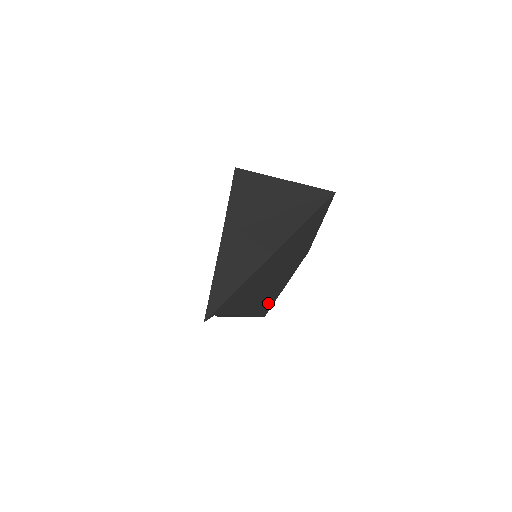
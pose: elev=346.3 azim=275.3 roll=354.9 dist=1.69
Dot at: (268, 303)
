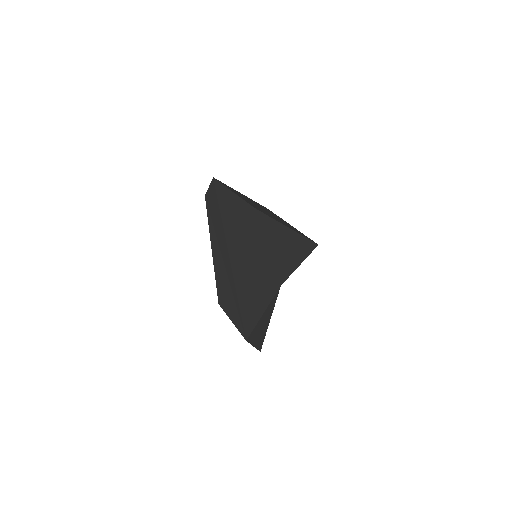
Dot at: occluded
